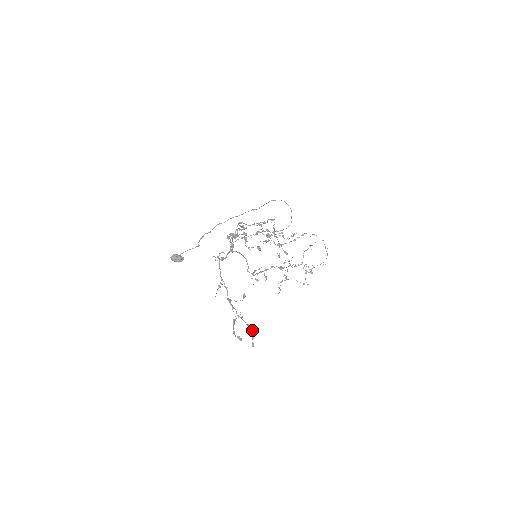
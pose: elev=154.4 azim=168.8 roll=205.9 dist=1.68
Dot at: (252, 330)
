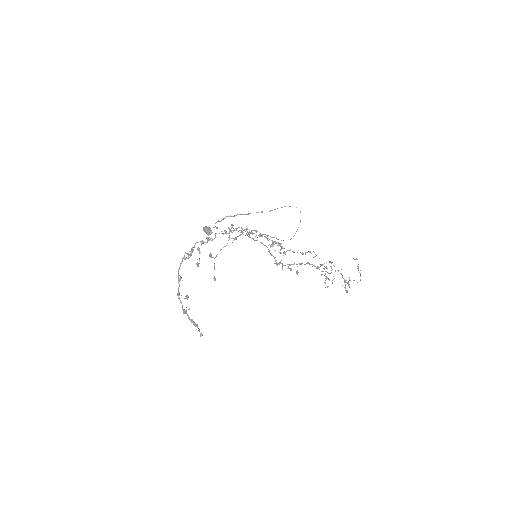
Dot at: occluded
